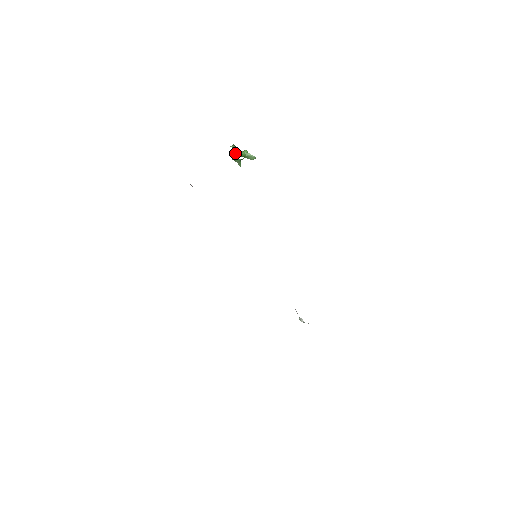
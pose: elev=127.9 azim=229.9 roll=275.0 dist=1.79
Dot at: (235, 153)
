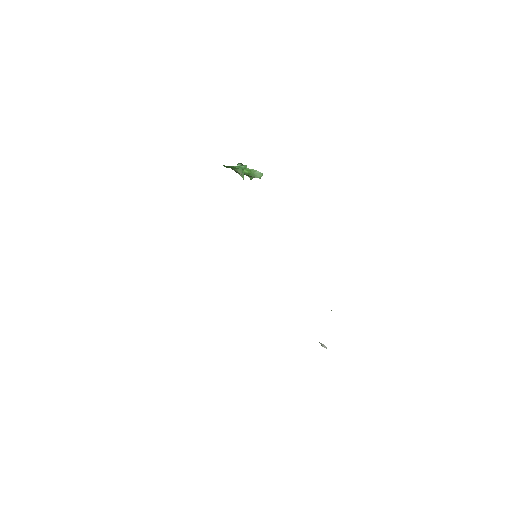
Dot at: occluded
